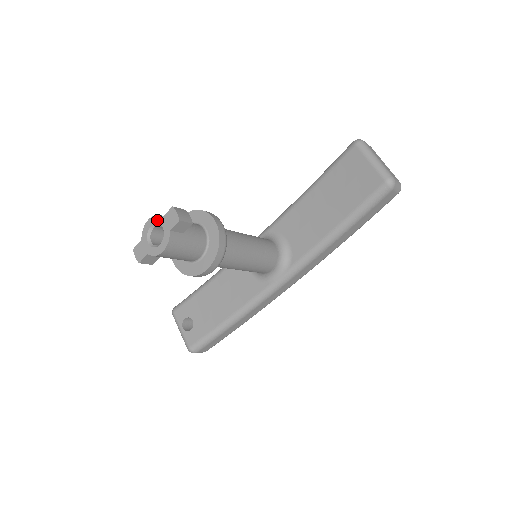
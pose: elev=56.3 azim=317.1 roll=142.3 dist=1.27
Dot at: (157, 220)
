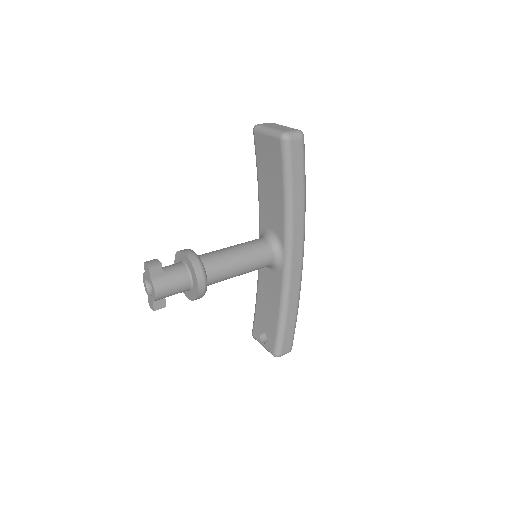
Dot at: (145, 277)
